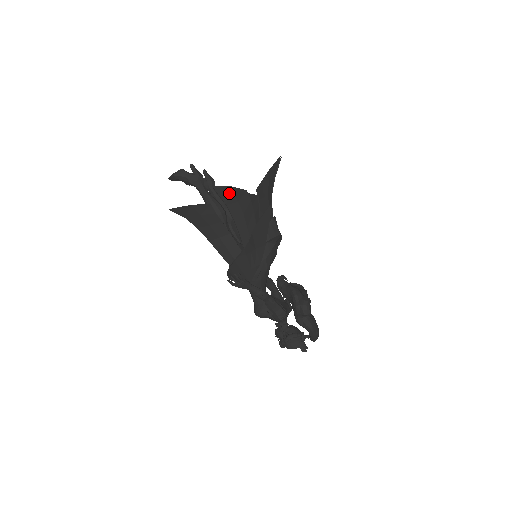
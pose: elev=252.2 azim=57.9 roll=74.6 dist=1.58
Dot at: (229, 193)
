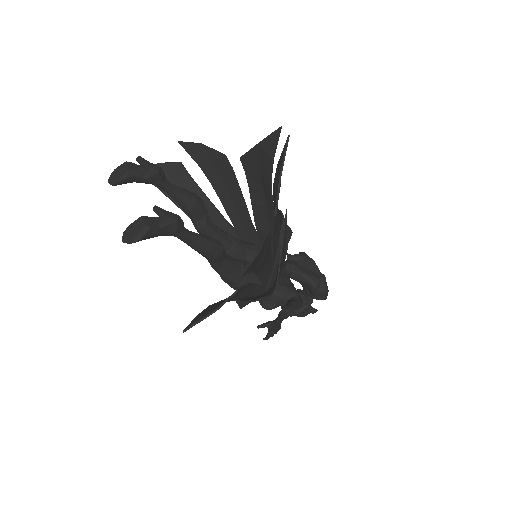
Dot at: (256, 260)
